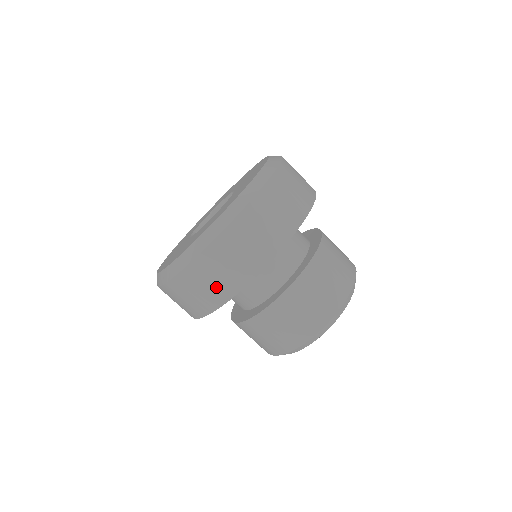
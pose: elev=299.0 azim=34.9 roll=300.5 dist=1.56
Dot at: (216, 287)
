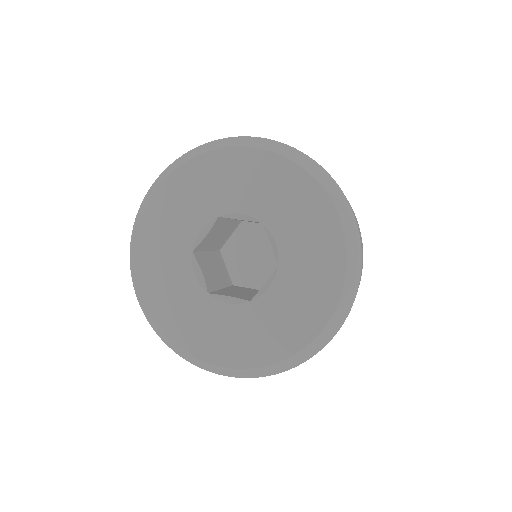
Dot at: occluded
